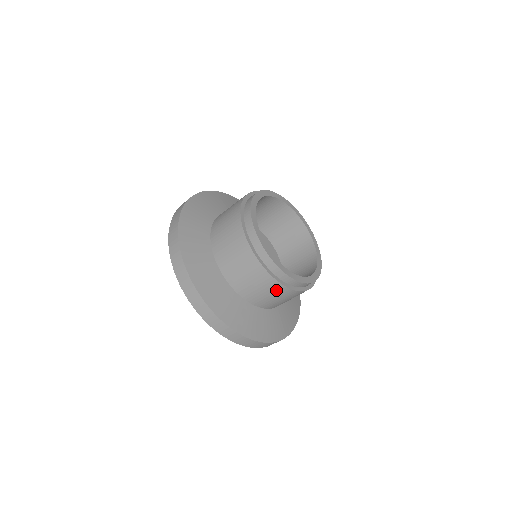
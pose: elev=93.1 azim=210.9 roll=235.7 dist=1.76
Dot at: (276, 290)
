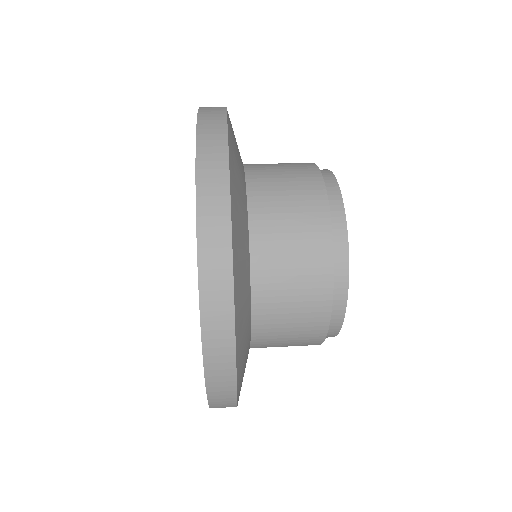
Dot at: (313, 257)
